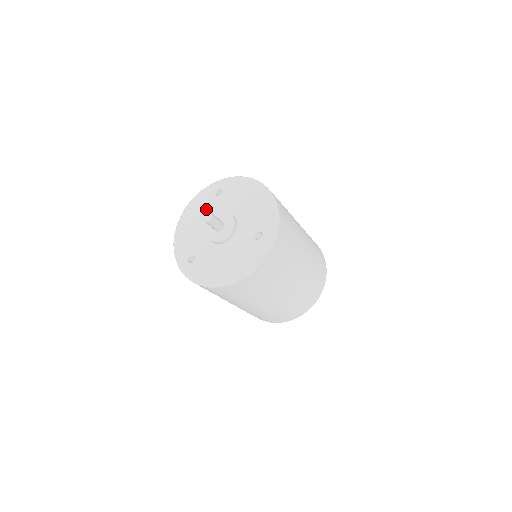
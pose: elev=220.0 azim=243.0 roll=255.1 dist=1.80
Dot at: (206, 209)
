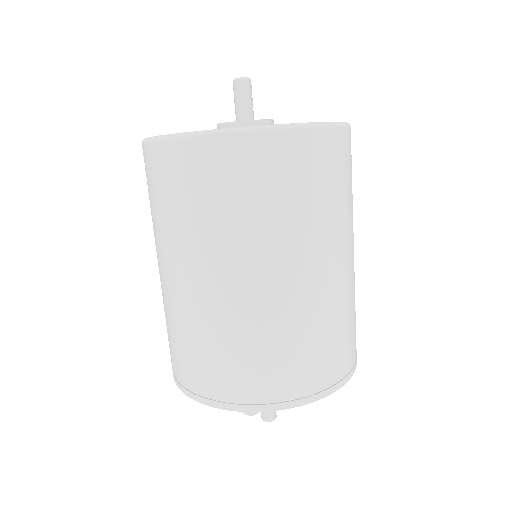
Dot at: occluded
